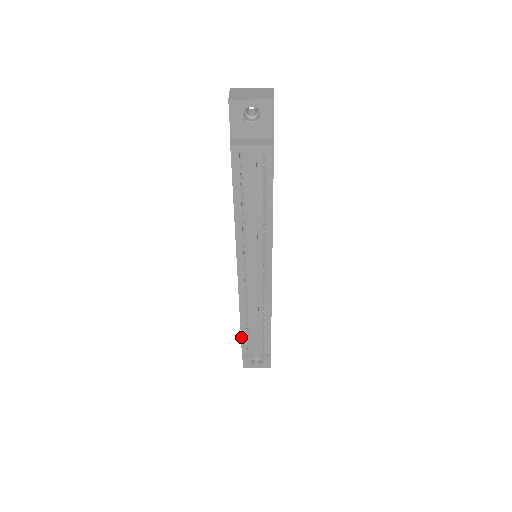
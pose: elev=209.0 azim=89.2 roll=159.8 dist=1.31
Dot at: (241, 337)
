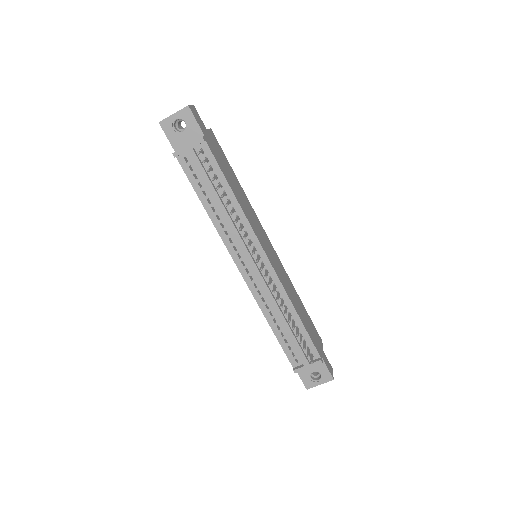
Dot at: occluded
